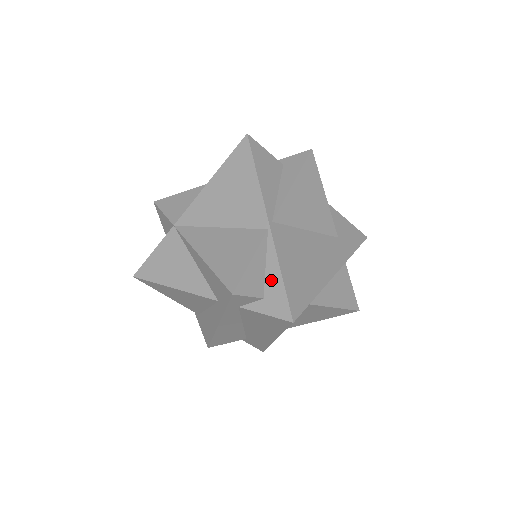
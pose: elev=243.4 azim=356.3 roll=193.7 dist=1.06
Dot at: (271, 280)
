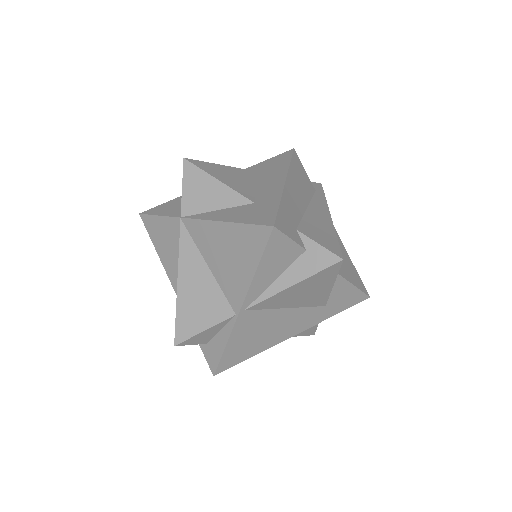
Dot at: (217, 342)
